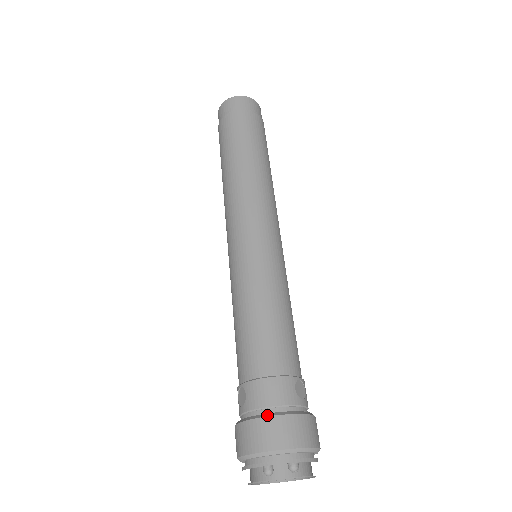
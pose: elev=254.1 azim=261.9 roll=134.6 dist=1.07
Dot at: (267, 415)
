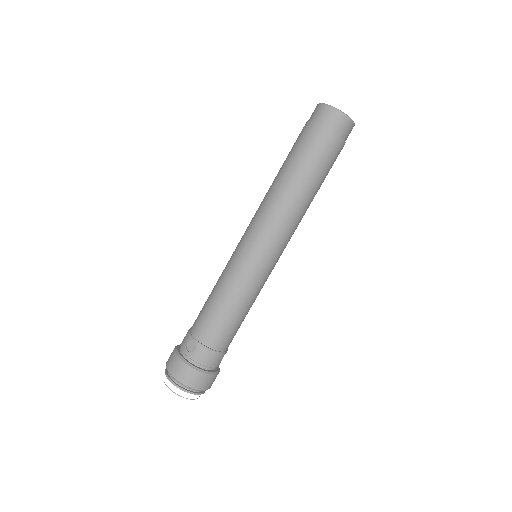
Dot at: (201, 371)
